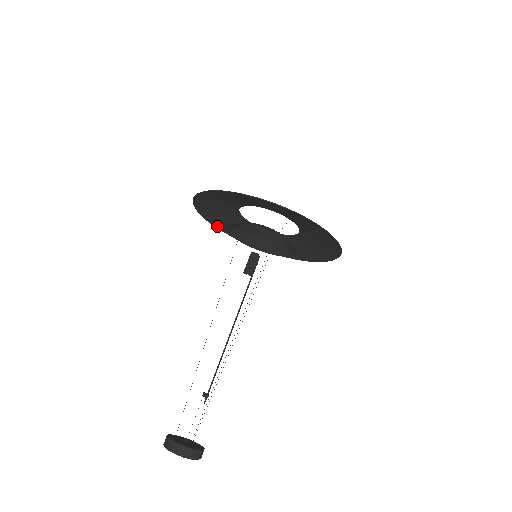
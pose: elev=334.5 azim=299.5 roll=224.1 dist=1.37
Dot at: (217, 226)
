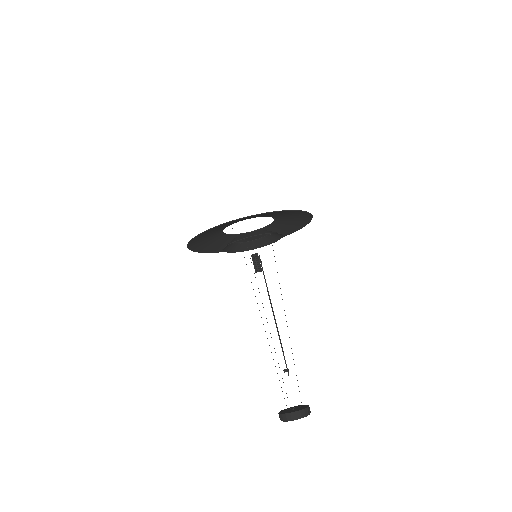
Dot at: (191, 247)
